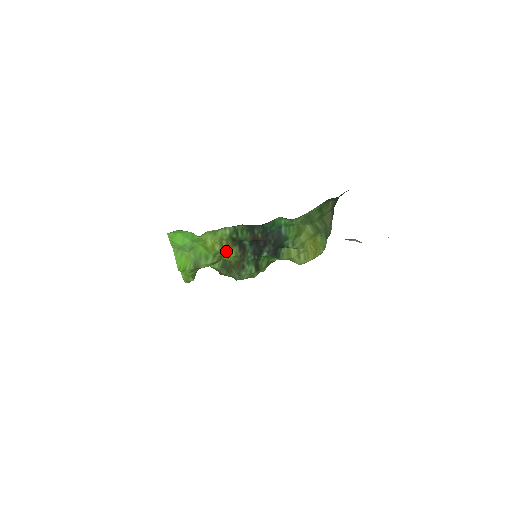
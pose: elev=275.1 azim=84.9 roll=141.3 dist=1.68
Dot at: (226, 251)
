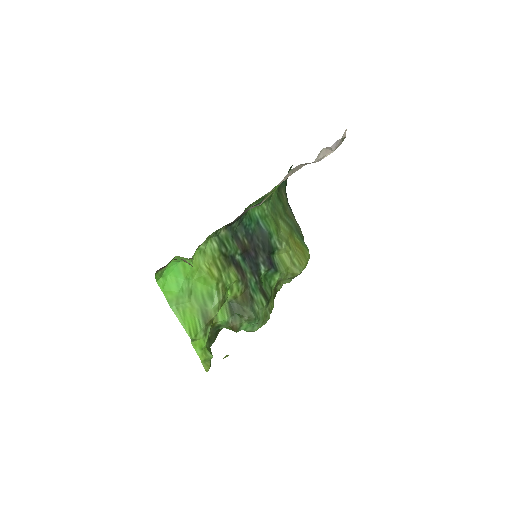
Dot at: (225, 276)
